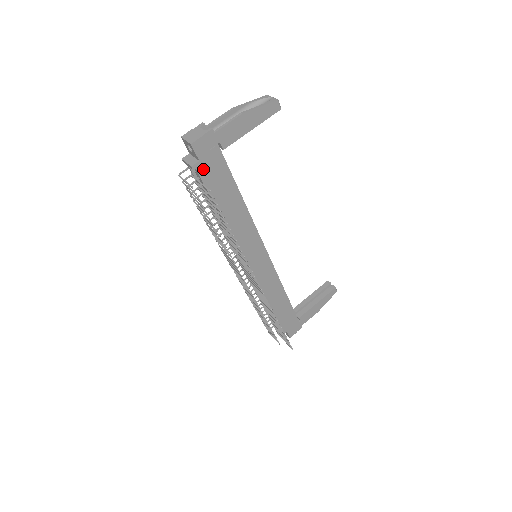
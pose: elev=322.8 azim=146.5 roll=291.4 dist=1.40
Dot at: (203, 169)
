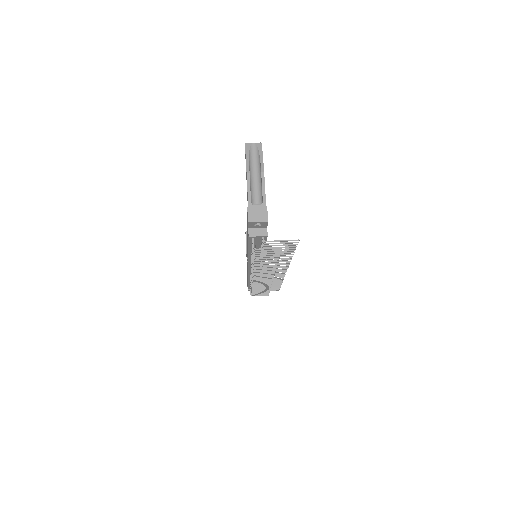
Dot at: occluded
